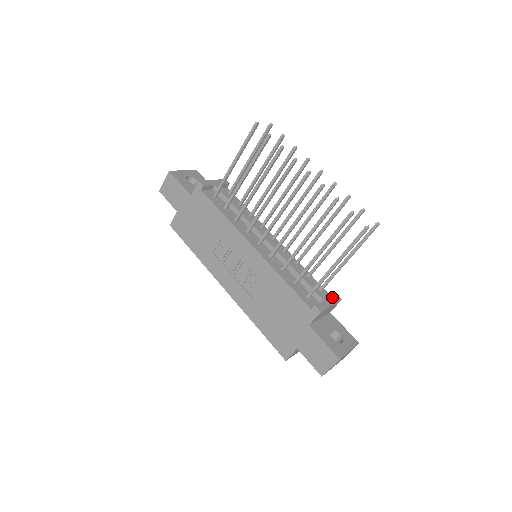
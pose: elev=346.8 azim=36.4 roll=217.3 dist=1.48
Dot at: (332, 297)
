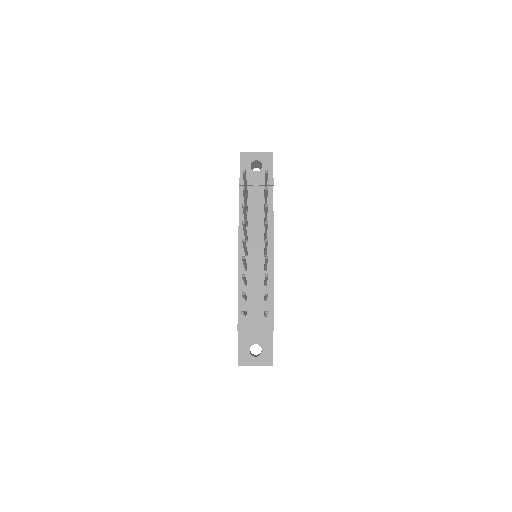
Dot at: (265, 325)
